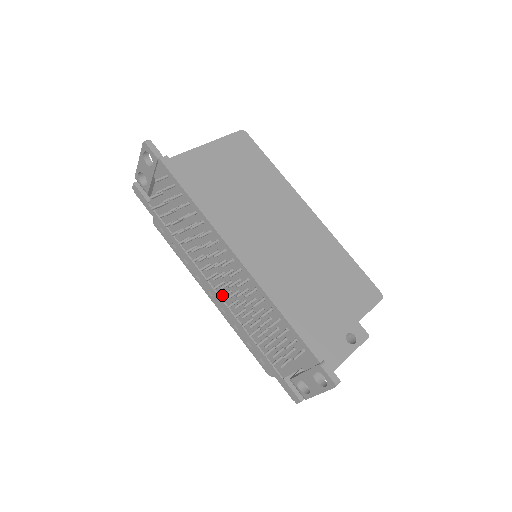
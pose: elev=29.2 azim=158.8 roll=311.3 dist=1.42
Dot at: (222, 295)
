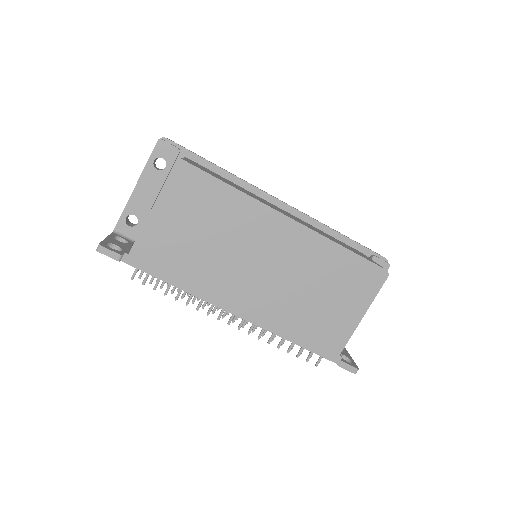
Dot at: occluded
